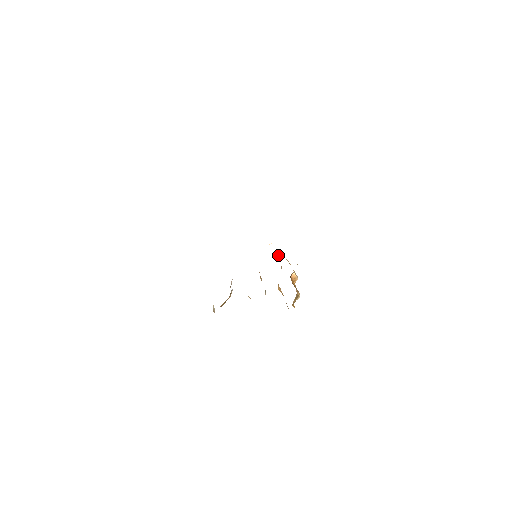
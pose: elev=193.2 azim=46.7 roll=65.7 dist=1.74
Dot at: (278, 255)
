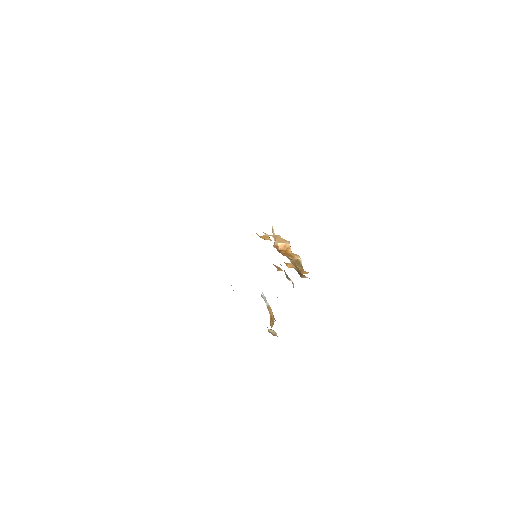
Dot at: (267, 237)
